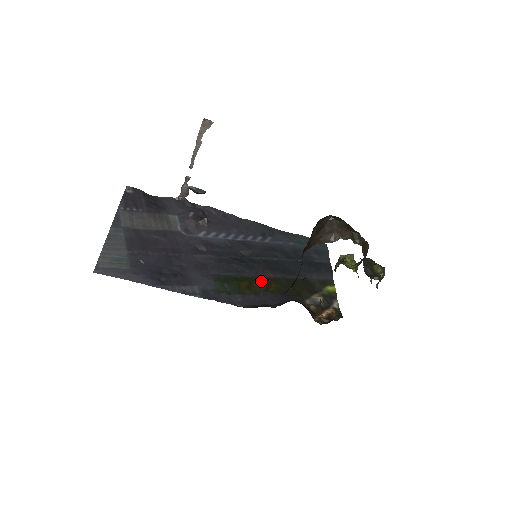
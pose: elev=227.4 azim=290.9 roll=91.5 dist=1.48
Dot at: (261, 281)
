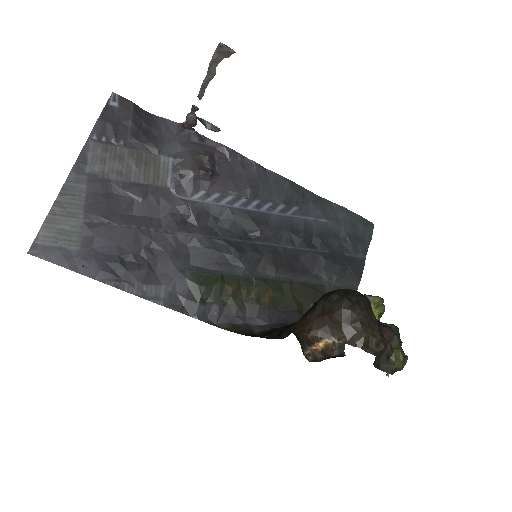
Dot at: (255, 285)
